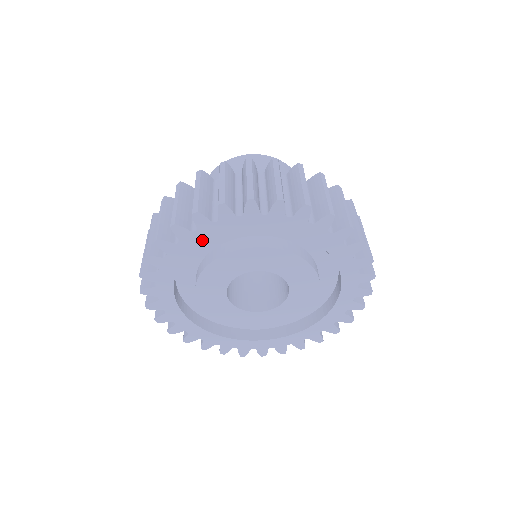
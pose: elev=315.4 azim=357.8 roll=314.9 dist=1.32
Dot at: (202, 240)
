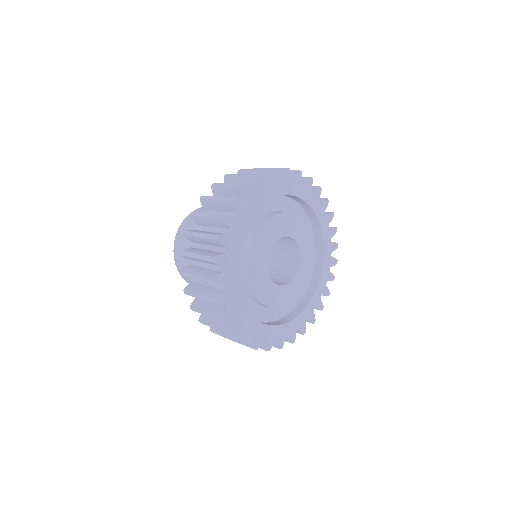
Dot at: (261, 201)
